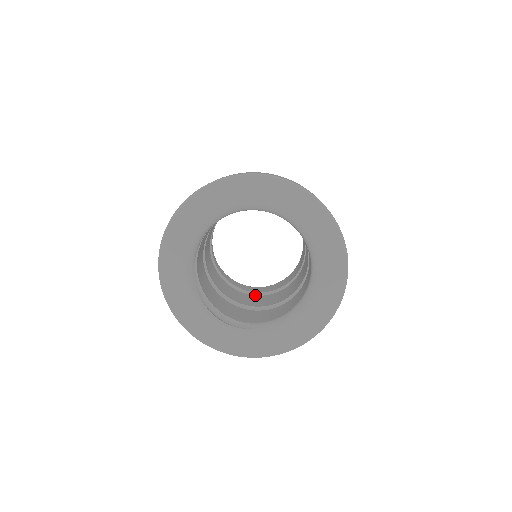
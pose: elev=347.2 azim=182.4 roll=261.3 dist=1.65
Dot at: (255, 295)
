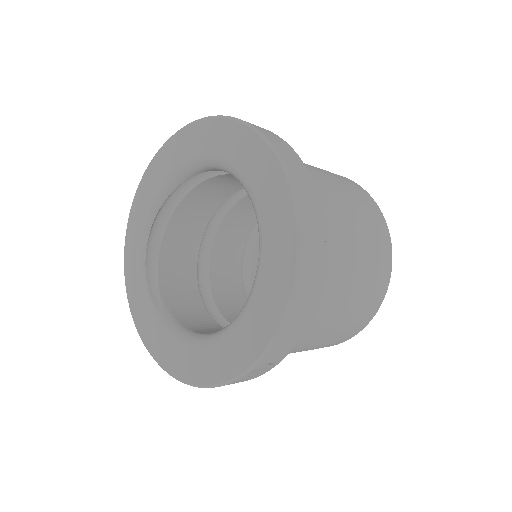
Dot at: occluded
